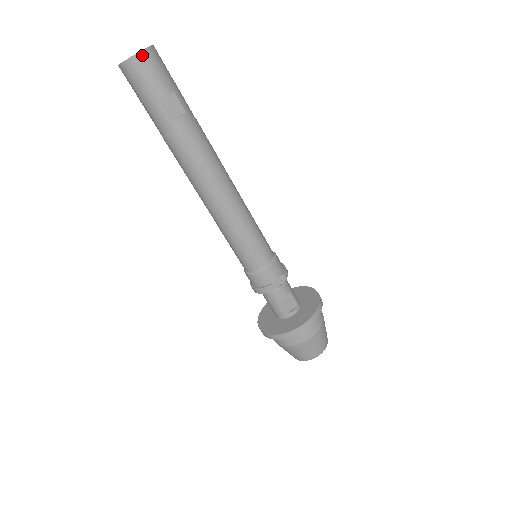
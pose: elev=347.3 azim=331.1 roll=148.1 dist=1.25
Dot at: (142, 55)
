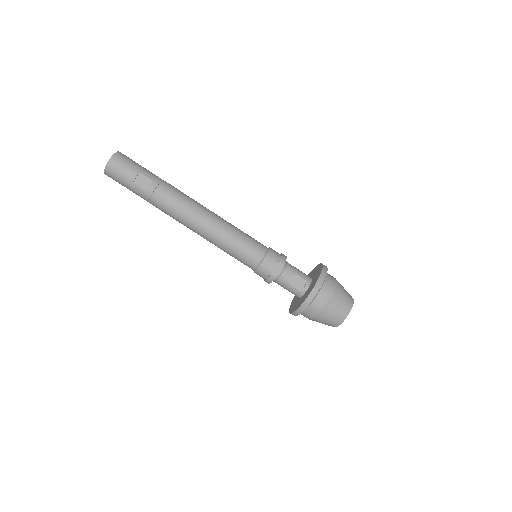
Dot at: (111, 162)
